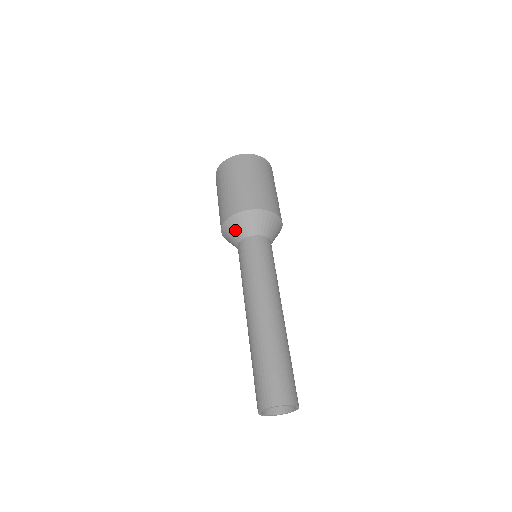
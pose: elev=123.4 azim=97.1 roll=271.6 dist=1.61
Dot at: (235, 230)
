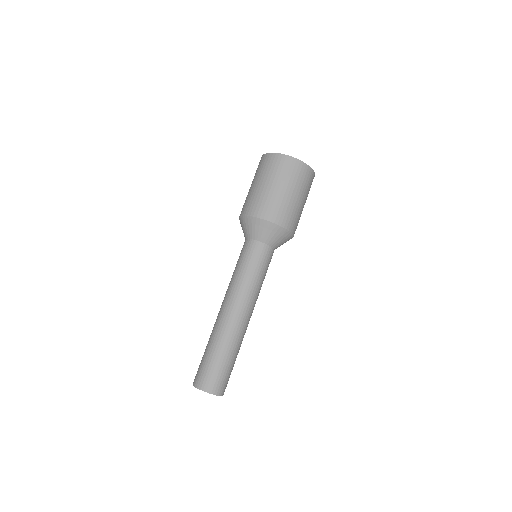
Dot at: (242, 229)
